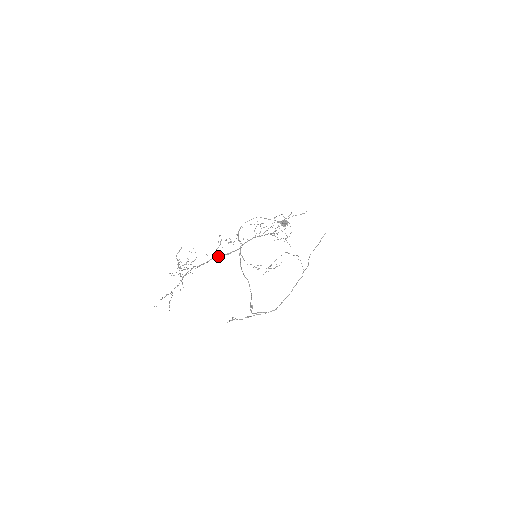
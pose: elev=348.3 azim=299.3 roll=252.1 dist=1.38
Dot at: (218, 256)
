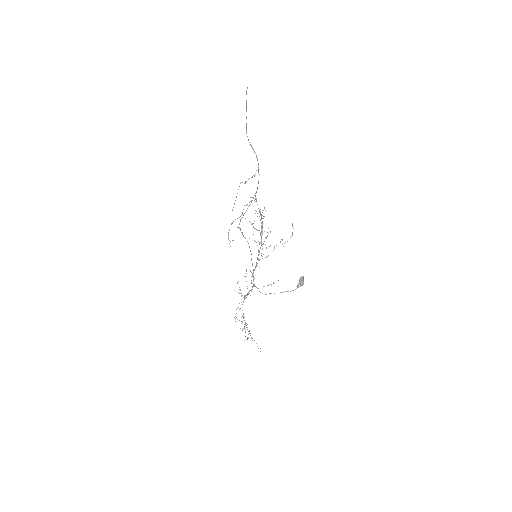
Dot at: occluded
